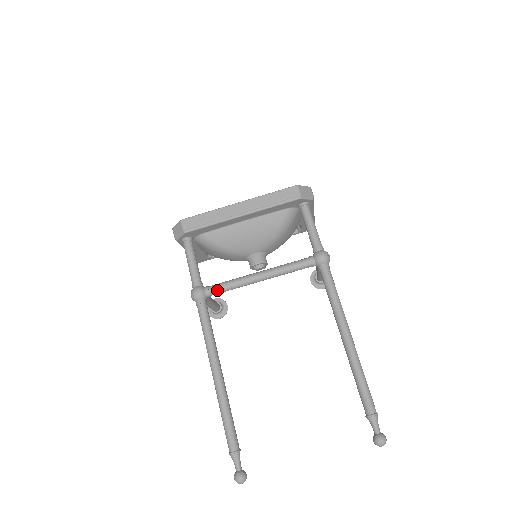
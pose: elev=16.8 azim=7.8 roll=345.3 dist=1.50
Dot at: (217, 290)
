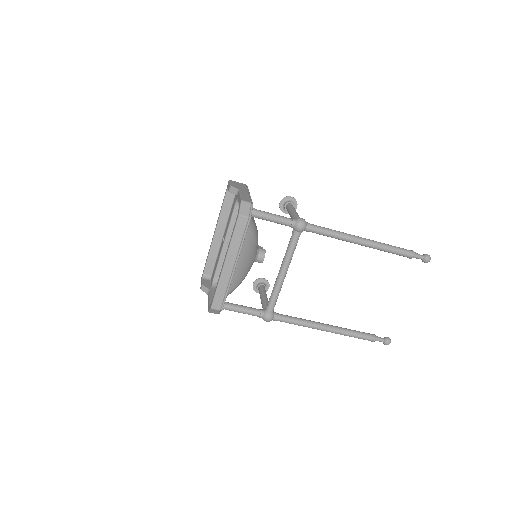
Dot at: (274, 304)
